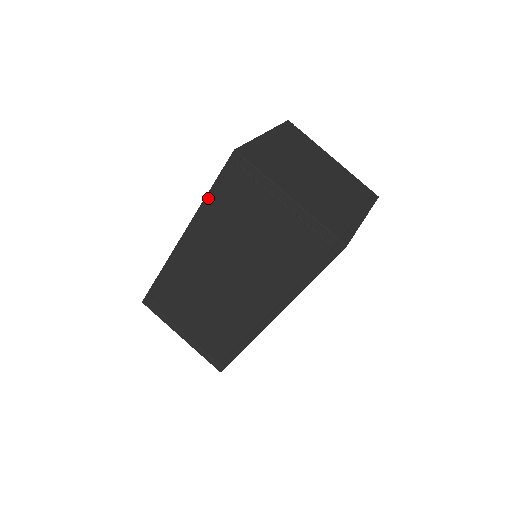
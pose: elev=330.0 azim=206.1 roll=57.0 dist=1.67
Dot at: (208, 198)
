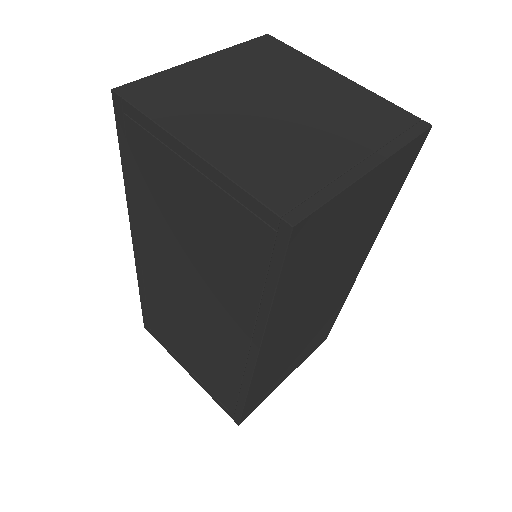
Dot at: (125, 177)
